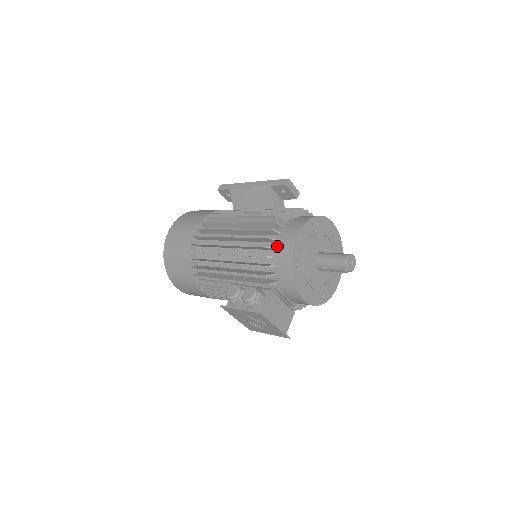
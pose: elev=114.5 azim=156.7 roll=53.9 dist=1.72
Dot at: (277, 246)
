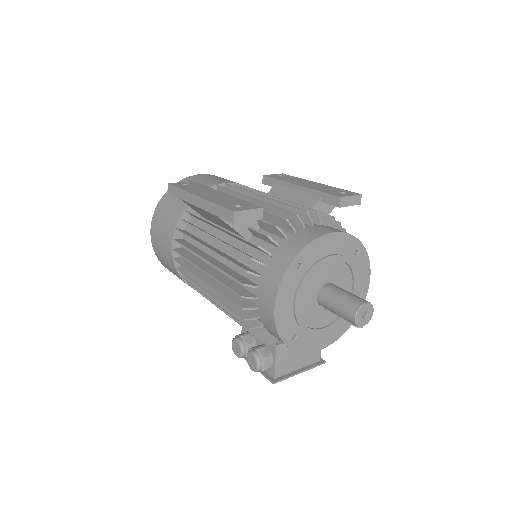
Dot at: (258, 313)
